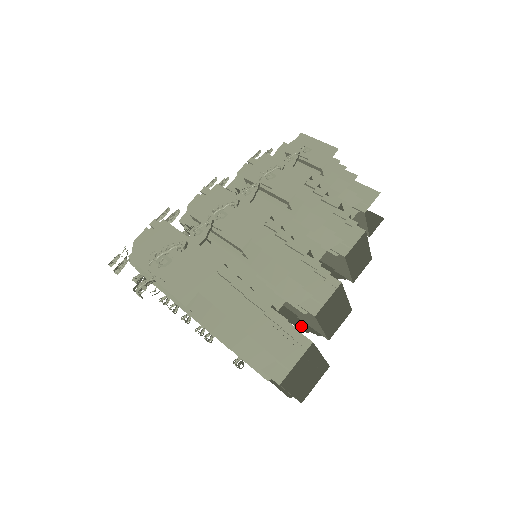
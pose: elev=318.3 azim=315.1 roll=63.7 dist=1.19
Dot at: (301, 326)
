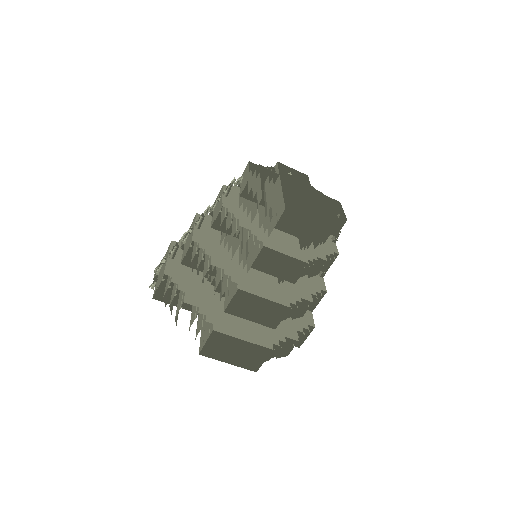
Dot at: occluded
